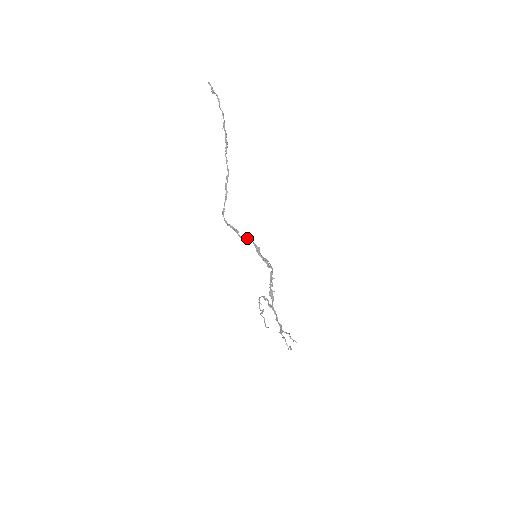
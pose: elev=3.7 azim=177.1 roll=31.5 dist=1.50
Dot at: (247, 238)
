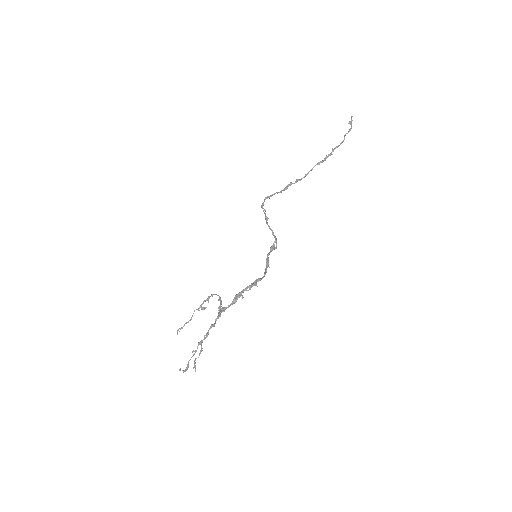
Dot at: occluded
